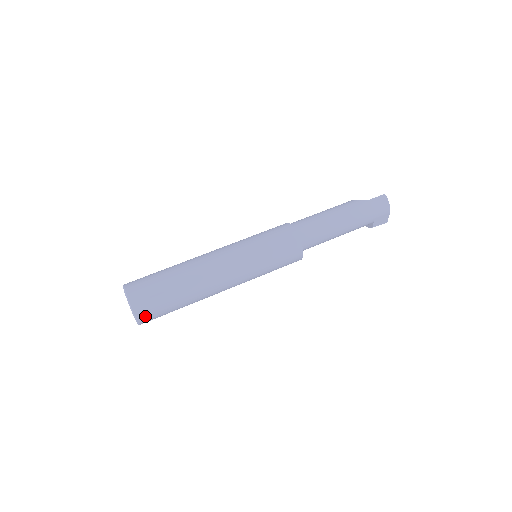
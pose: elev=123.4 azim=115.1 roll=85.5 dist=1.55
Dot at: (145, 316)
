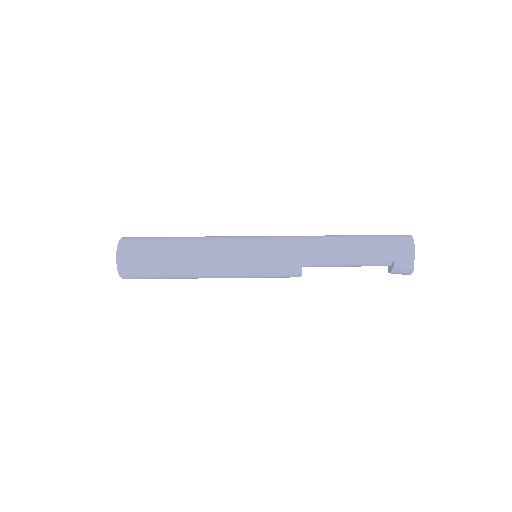
Dot at: (126, 260)
